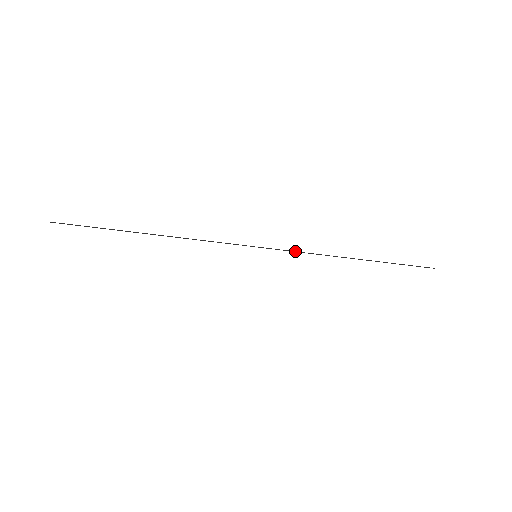
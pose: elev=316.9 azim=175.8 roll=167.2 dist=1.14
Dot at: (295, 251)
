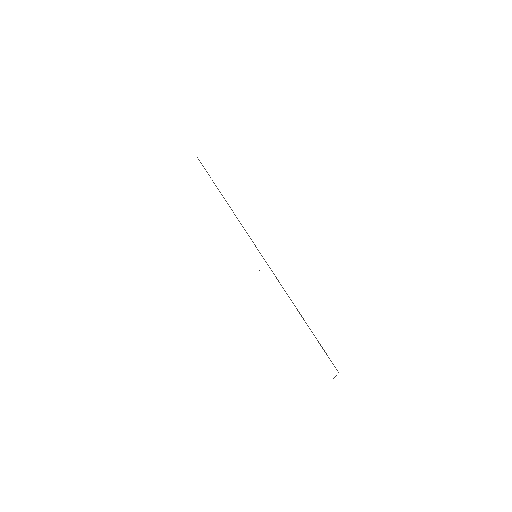
Dot at: occluded
